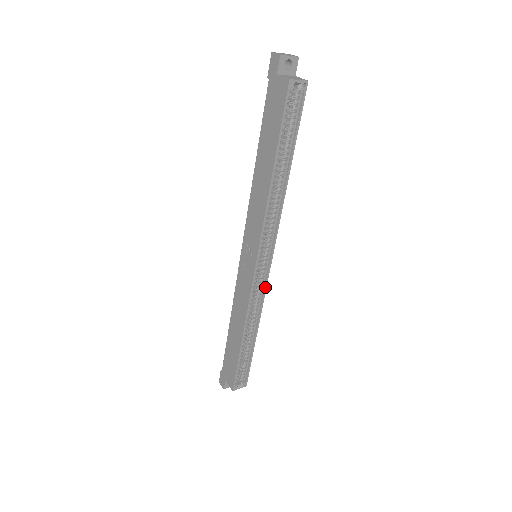
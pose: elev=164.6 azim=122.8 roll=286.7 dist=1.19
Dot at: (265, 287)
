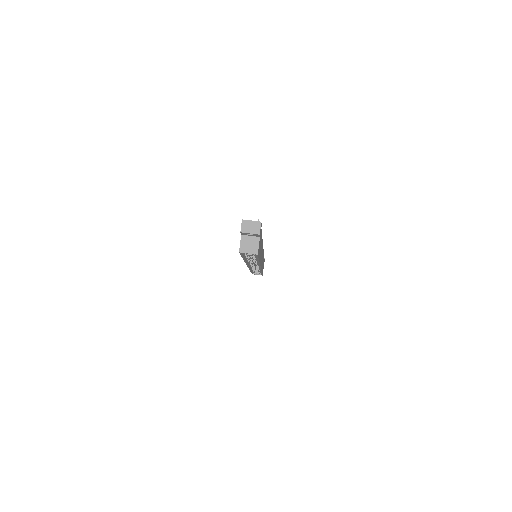
Dot at: (260, 269)
